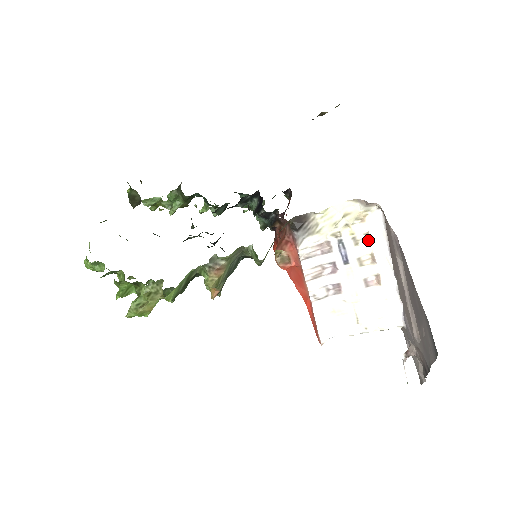
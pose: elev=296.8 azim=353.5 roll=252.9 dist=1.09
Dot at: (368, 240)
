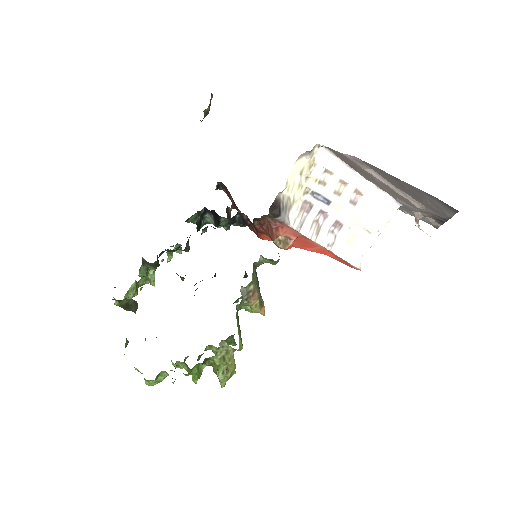
Dot at: (329, 174)
